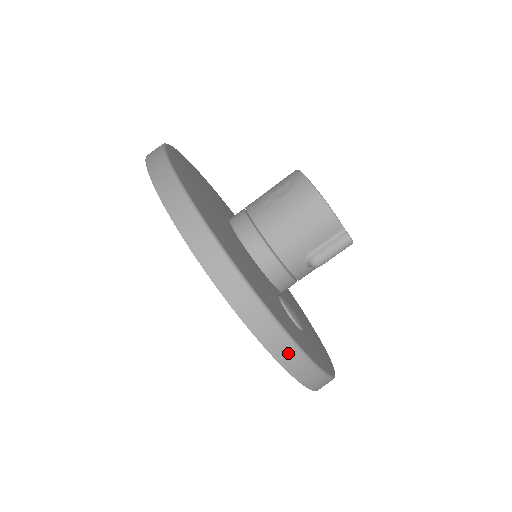
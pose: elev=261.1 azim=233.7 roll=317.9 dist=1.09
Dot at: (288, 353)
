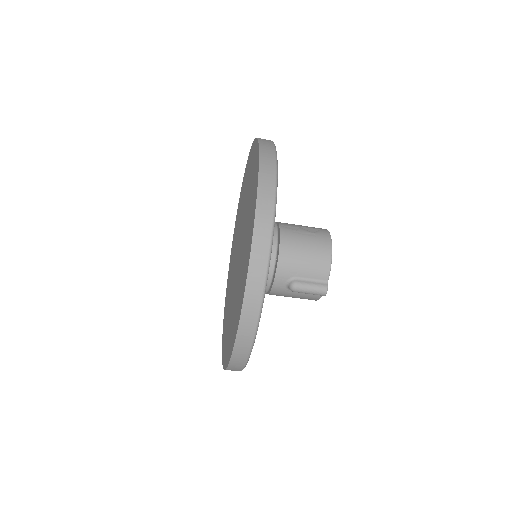
Dot at: (254, 303)
